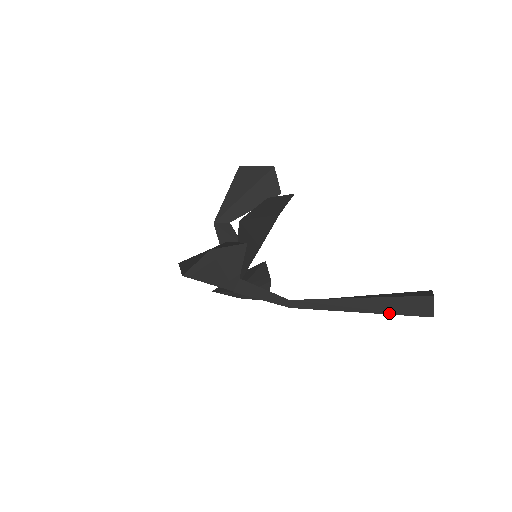
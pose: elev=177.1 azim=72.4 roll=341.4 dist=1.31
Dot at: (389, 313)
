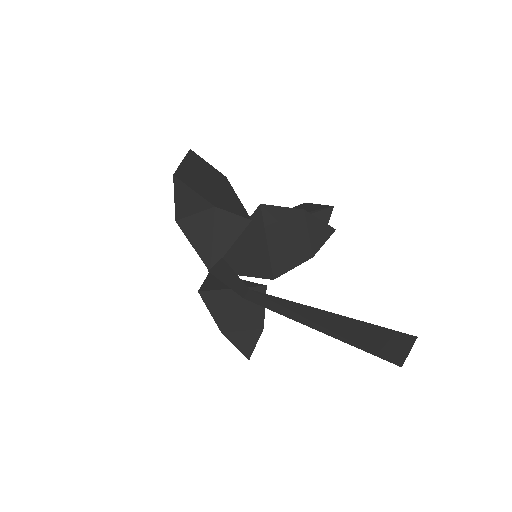
Dot at: (346, 340)
